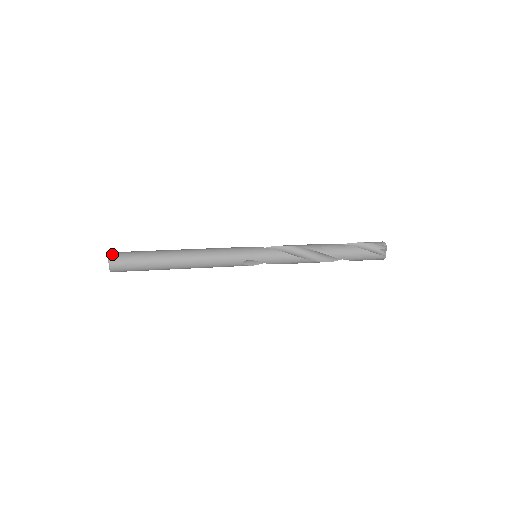
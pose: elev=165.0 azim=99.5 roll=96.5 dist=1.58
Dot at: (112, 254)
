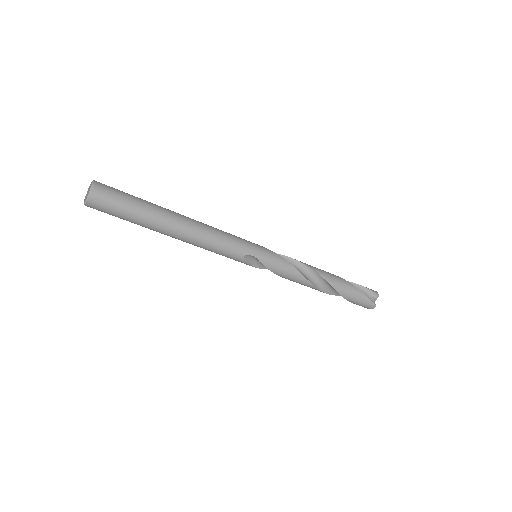
Dot at: (97, 182)
